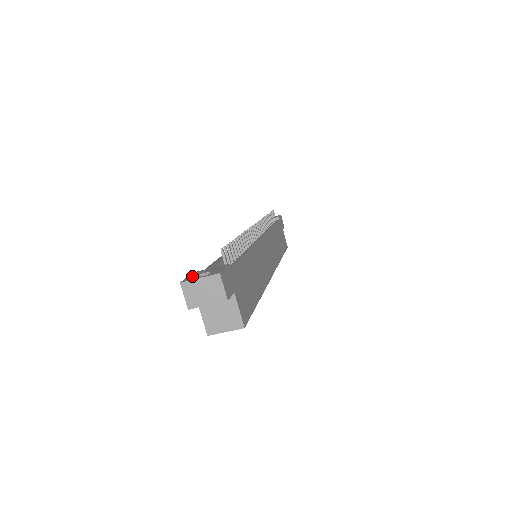
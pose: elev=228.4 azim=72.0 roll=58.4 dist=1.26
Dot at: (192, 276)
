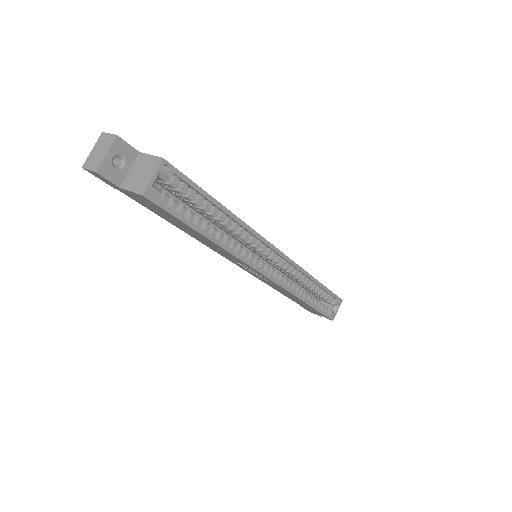
Dot at: occluded
